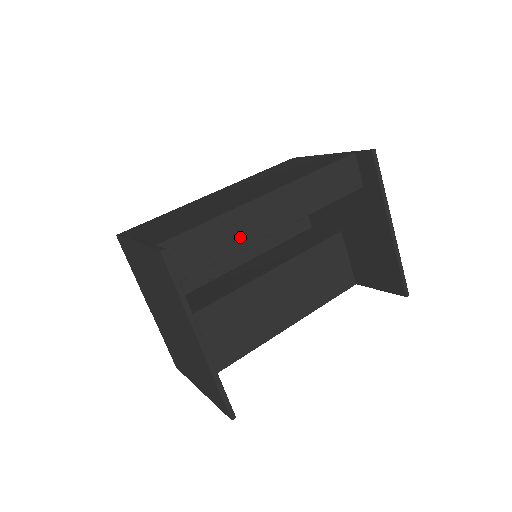
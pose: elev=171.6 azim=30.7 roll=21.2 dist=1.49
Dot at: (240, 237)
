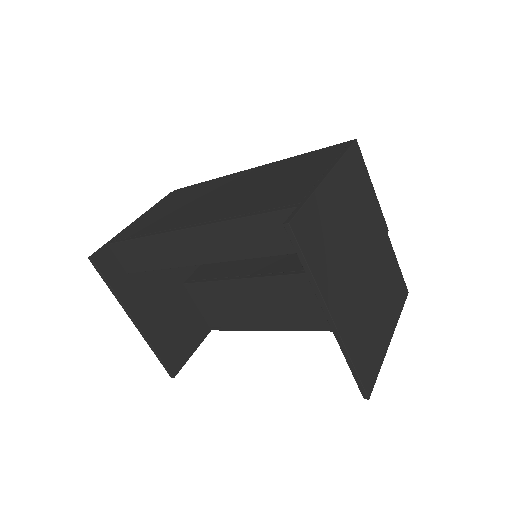
Dot at: (168, 258)
